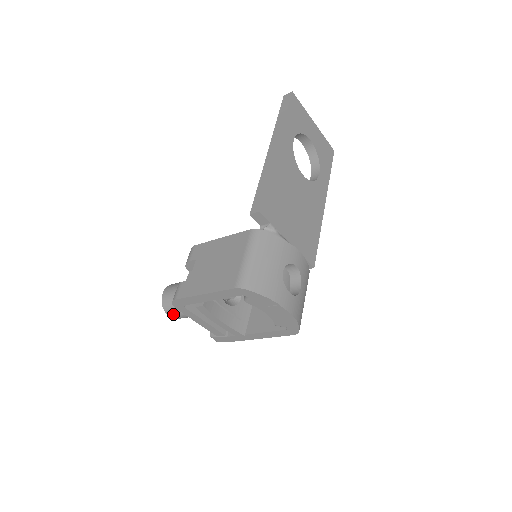
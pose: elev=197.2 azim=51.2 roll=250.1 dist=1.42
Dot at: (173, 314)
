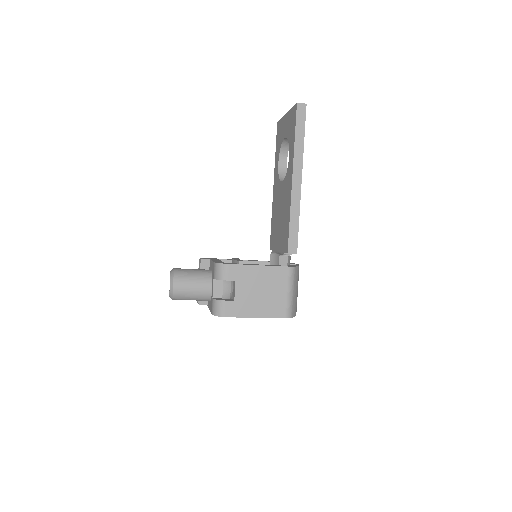
Dot at: occluded
